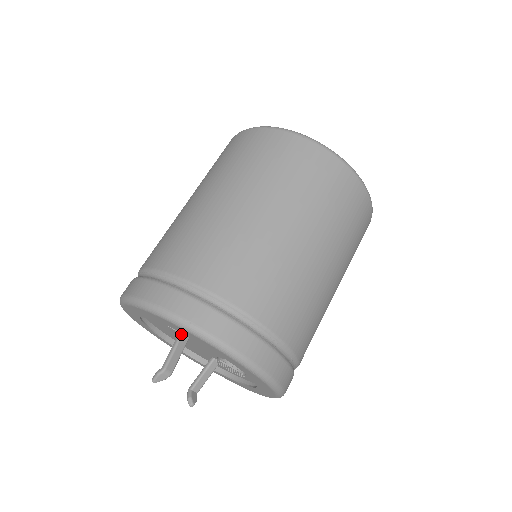
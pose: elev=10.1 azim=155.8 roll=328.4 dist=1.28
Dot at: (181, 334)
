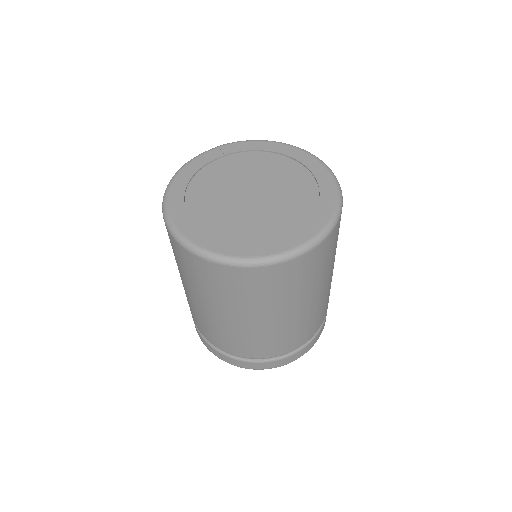
Dot at: occluded
